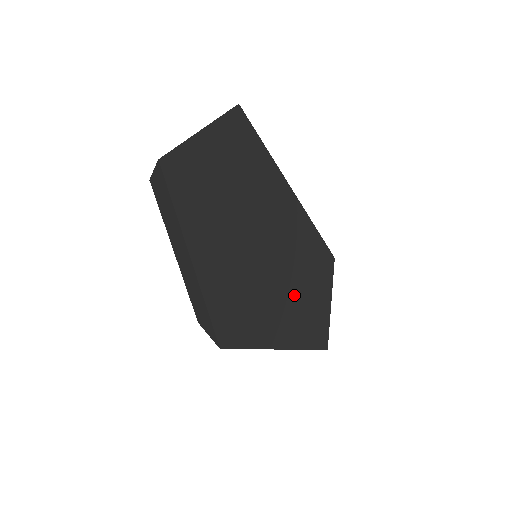
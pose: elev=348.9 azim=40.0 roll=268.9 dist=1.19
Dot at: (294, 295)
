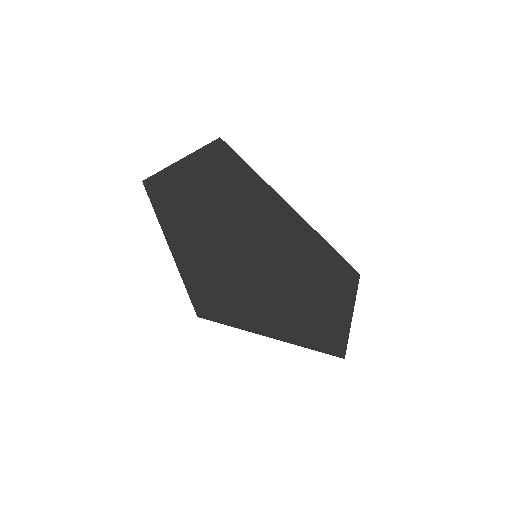
Dot at: (291, 297)
